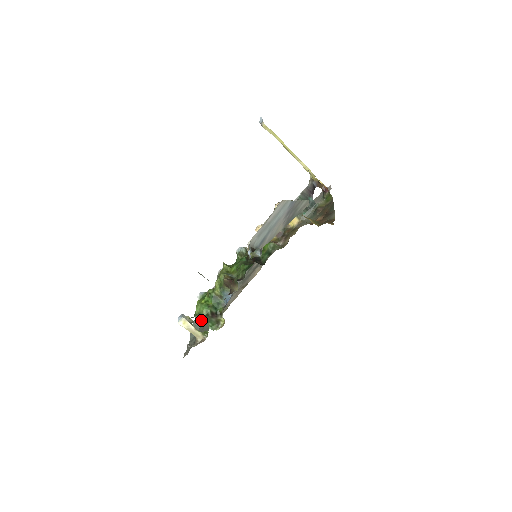
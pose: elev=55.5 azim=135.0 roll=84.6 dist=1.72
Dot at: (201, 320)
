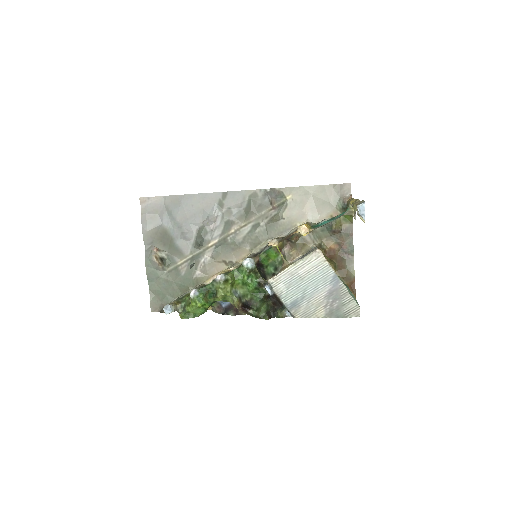
Dot at: (163, 269)
